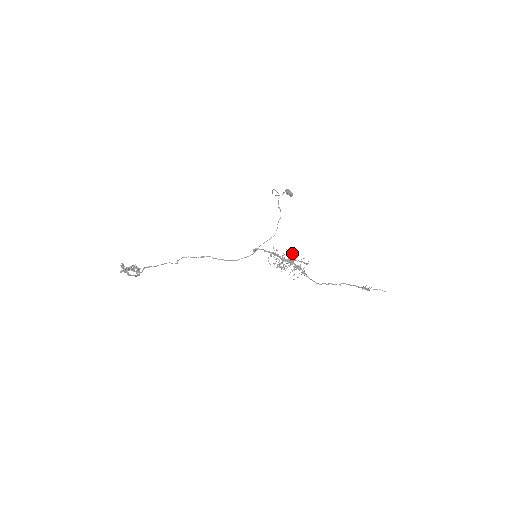
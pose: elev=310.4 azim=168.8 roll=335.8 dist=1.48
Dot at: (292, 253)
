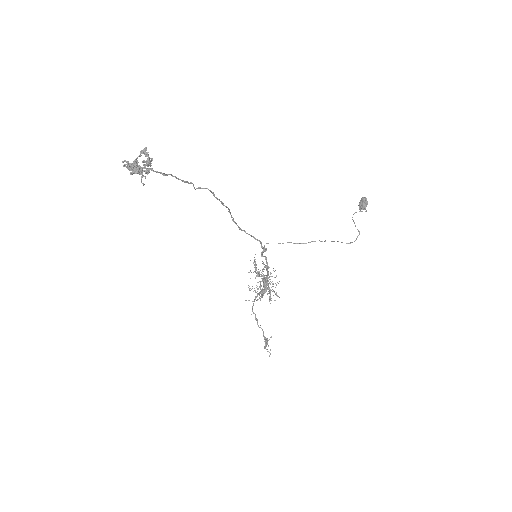
Dot at: occluded
